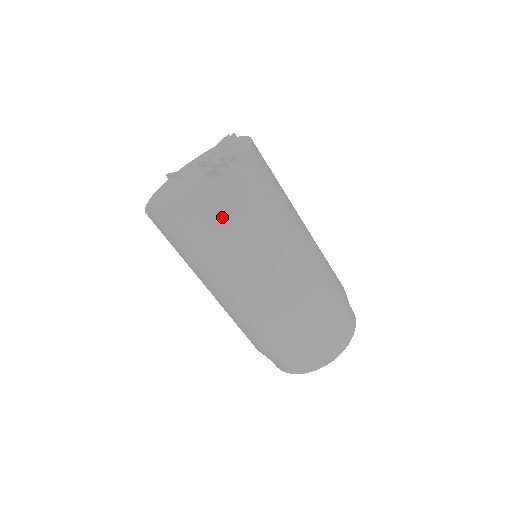
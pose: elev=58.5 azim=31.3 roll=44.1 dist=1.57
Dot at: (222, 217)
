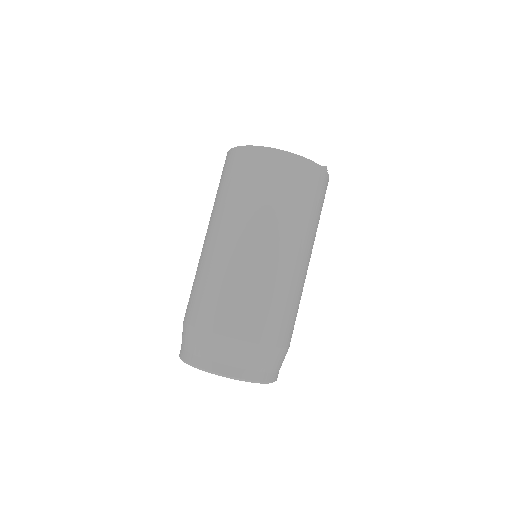
Dot at: (312, 189)
